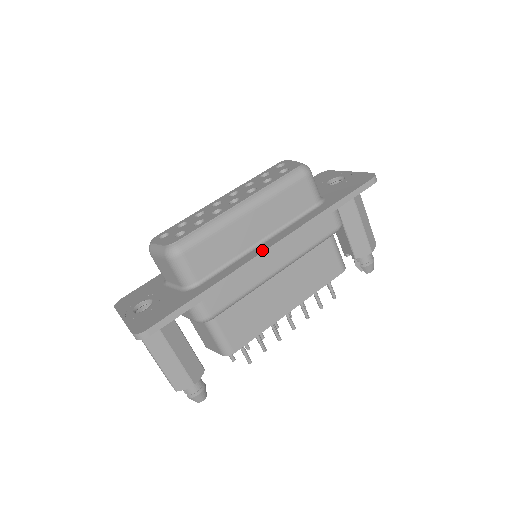
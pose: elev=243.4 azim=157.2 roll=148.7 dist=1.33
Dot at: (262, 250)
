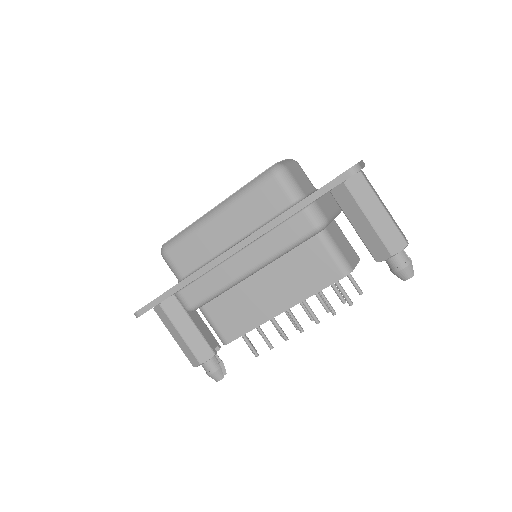
Dot at: (225, 252)
